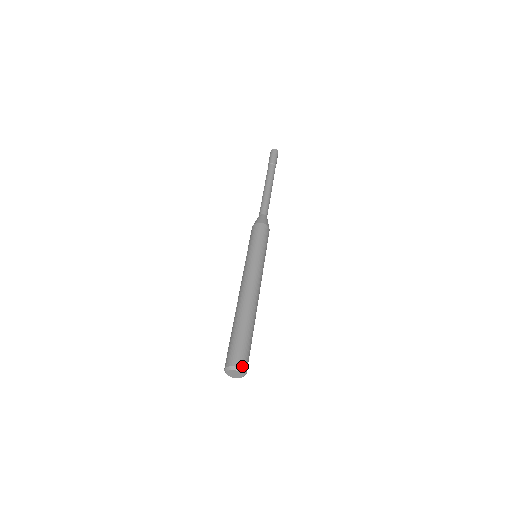
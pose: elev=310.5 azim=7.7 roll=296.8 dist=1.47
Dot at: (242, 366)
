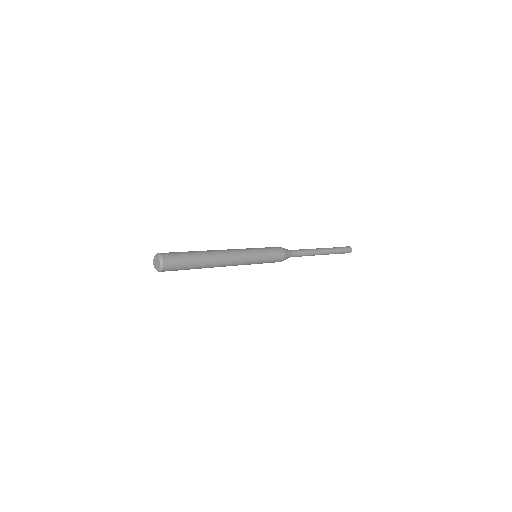
Dot at: (162, 254)
